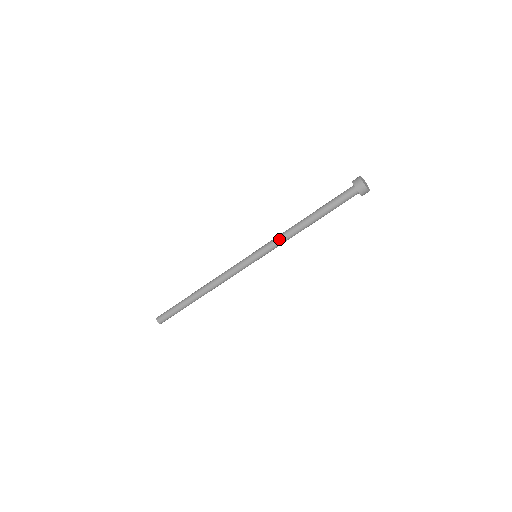
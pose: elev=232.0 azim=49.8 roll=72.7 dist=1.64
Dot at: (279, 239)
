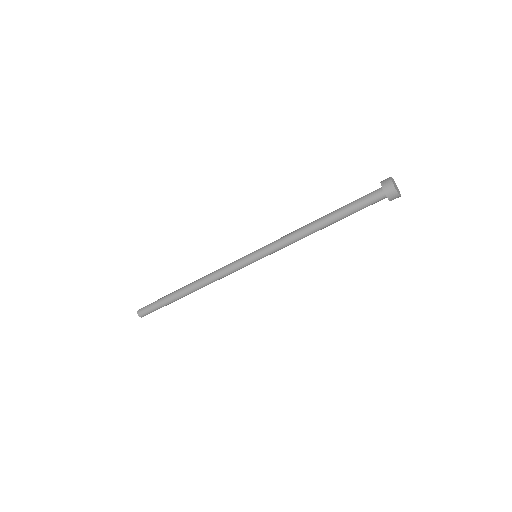
Dot at: (287, 244)
